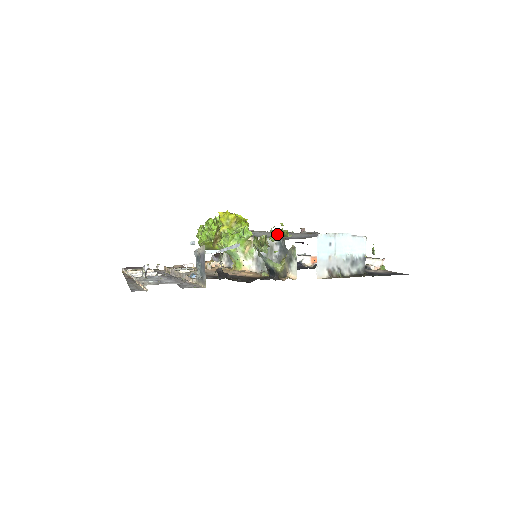
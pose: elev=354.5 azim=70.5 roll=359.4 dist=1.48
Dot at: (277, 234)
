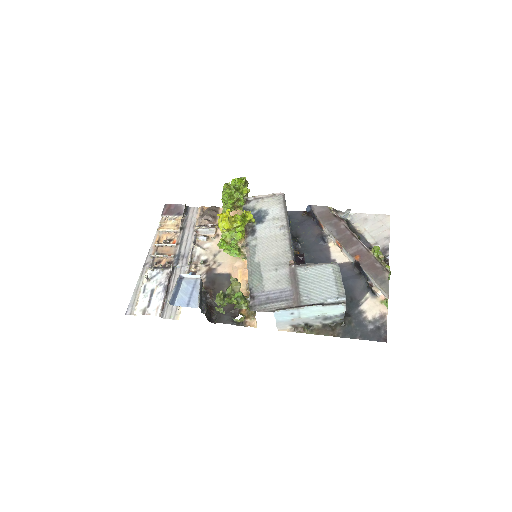
Dot at: (273, 249)
